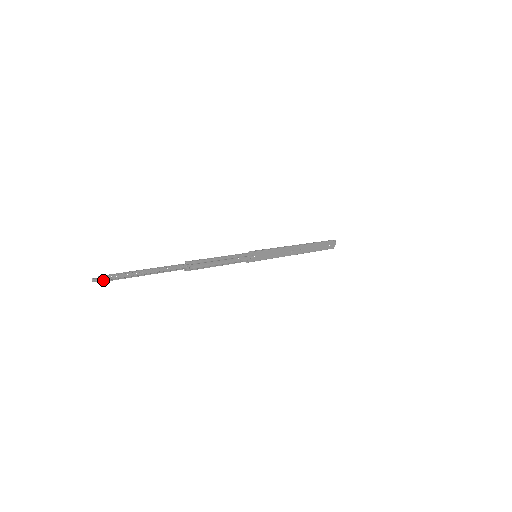
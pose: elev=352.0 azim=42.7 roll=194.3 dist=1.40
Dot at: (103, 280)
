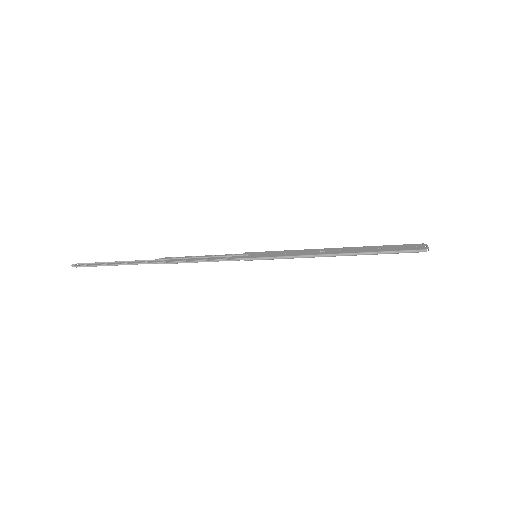
Dot at: occluded
